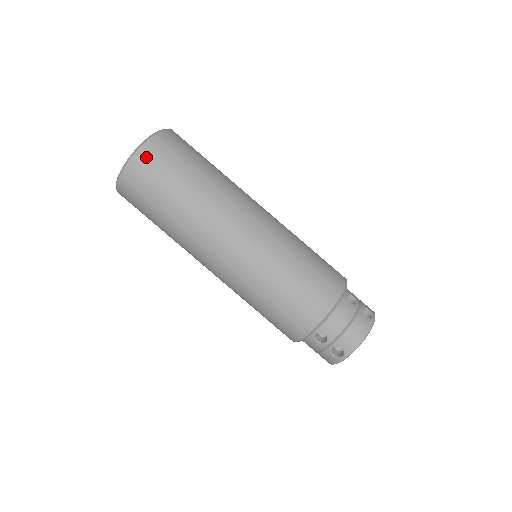
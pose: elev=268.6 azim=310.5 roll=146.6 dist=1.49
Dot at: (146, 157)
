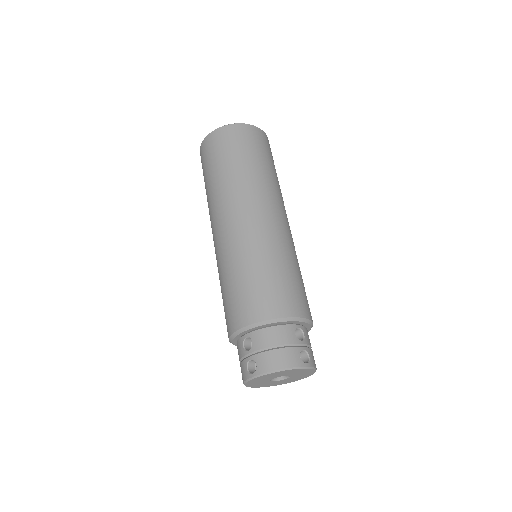
Dot at: (229, 131)
